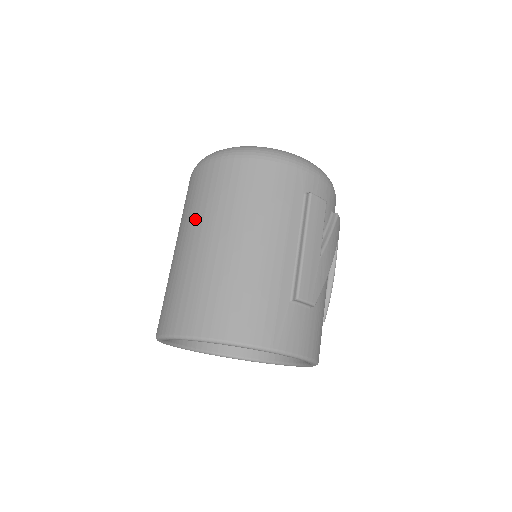
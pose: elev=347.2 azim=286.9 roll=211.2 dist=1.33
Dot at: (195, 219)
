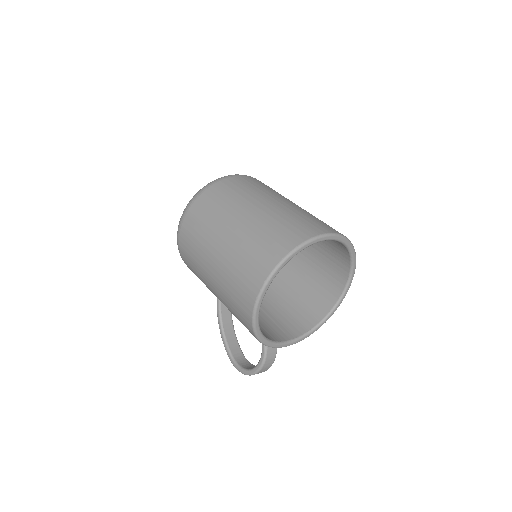
Dot at: (244, 200)
